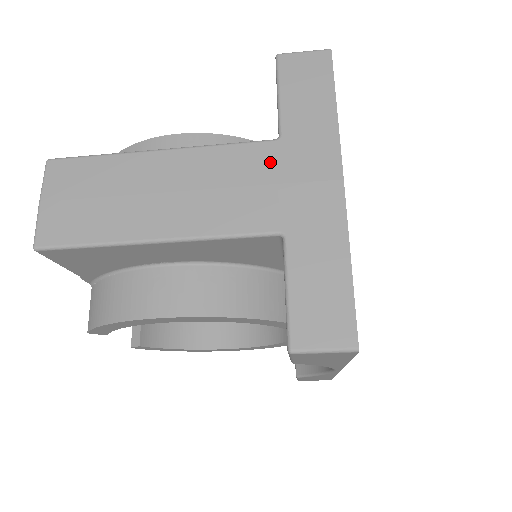
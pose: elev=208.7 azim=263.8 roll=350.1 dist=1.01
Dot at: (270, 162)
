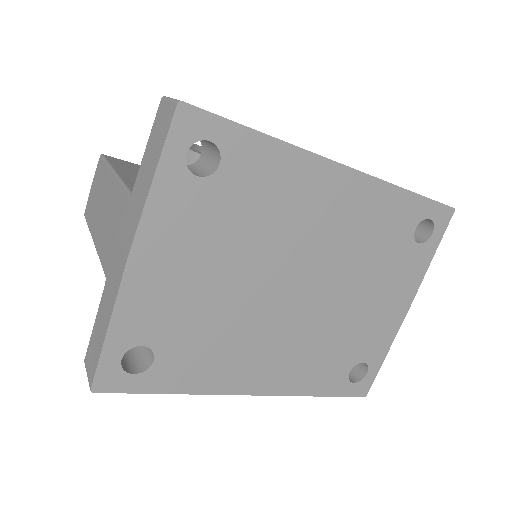
Dot at: (122, 215)
